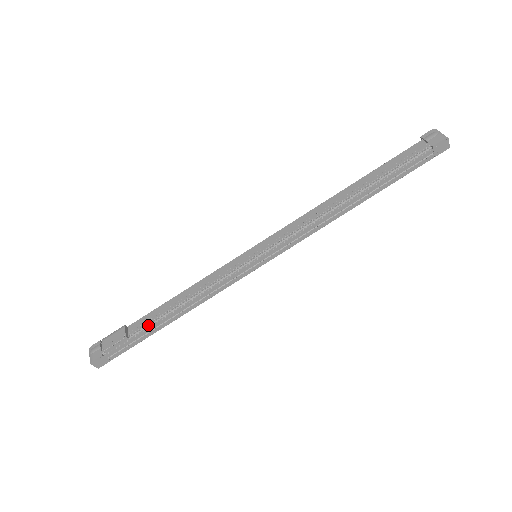
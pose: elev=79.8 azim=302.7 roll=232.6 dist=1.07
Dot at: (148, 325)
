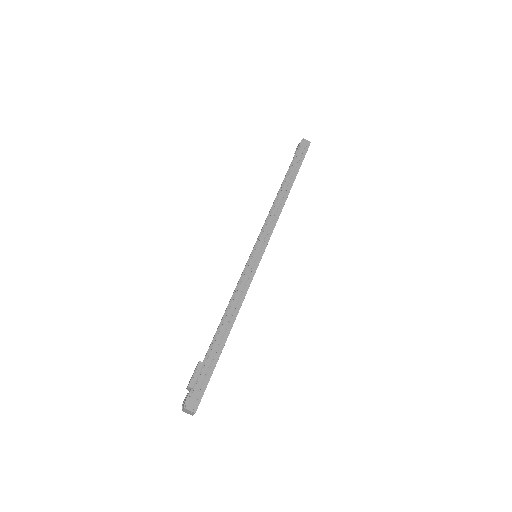
Dot at: (212, 344)
